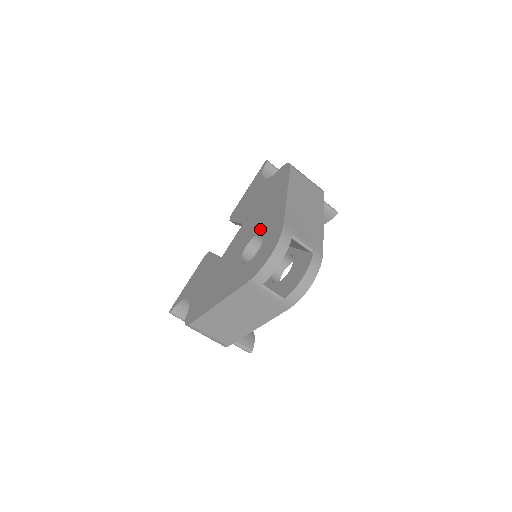
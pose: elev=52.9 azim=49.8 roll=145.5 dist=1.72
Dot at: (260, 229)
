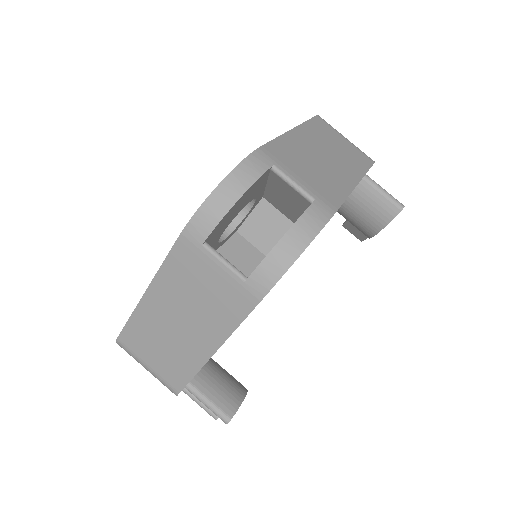
Dot at: occluded
